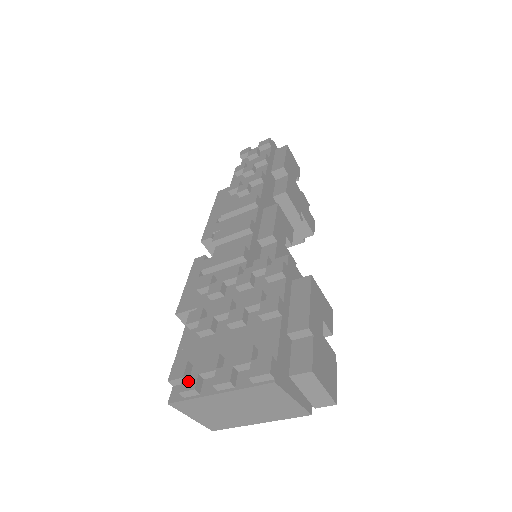
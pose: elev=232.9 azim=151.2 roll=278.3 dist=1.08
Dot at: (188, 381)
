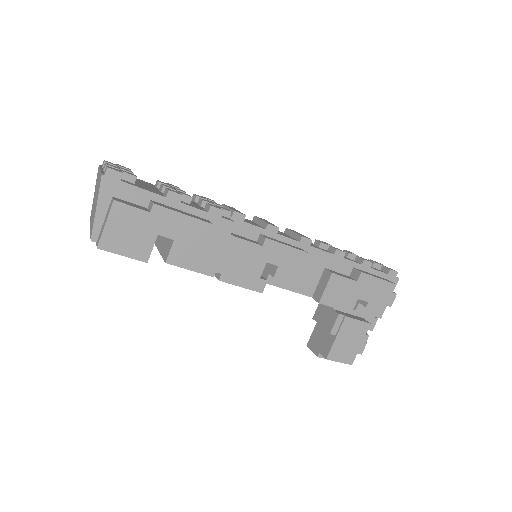
Dot at: occluded
